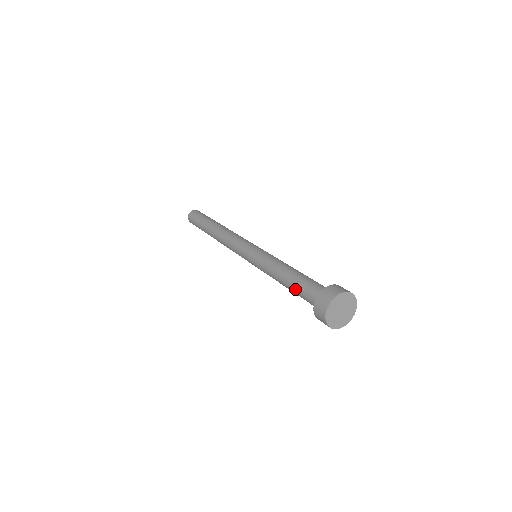
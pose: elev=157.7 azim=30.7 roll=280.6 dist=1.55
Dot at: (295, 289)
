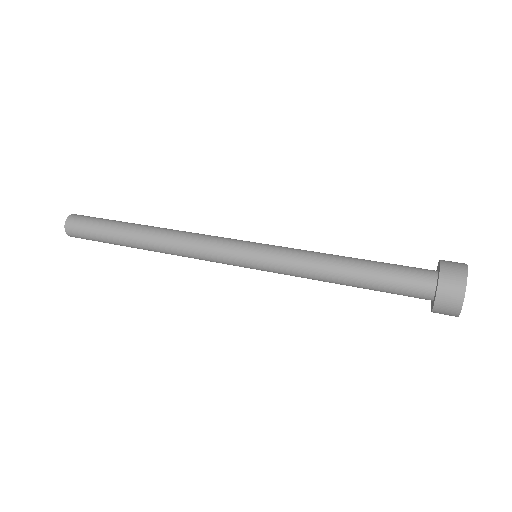
Dot at: (375, 287)
